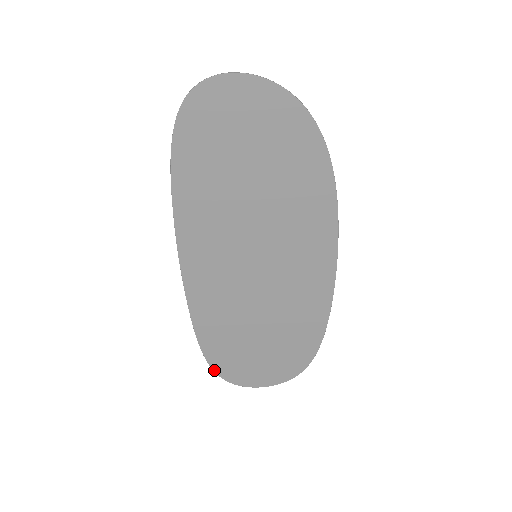
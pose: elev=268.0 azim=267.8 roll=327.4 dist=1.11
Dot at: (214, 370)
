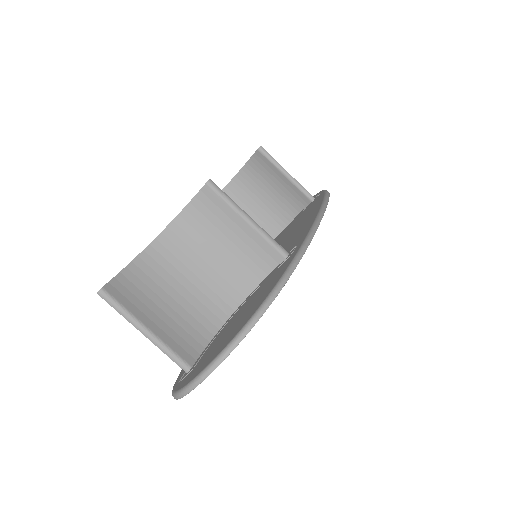
Dot at: occluded
